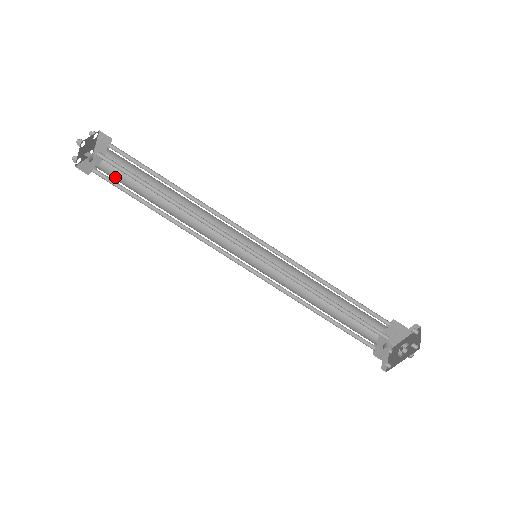
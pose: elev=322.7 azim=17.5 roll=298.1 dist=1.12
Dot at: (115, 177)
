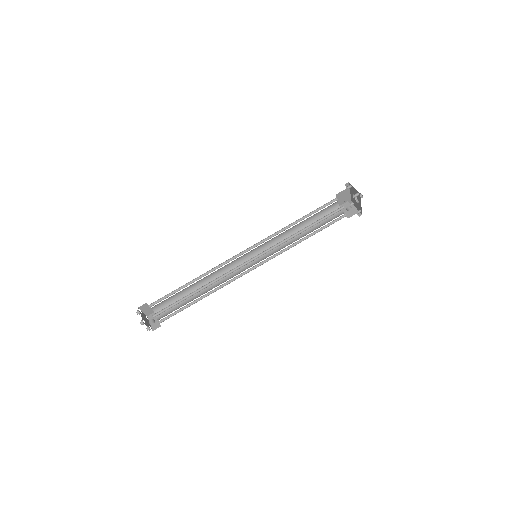
Dot at: (169, 312)
